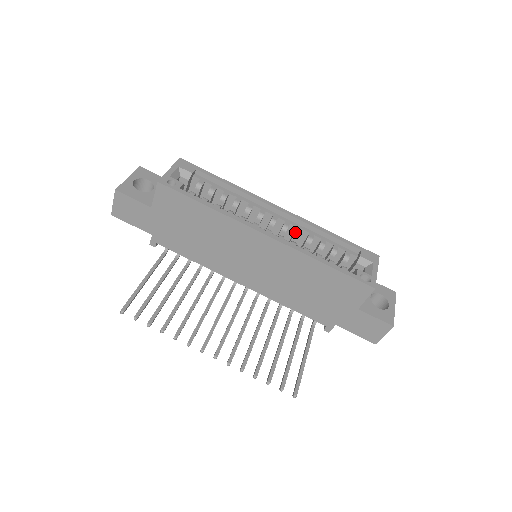
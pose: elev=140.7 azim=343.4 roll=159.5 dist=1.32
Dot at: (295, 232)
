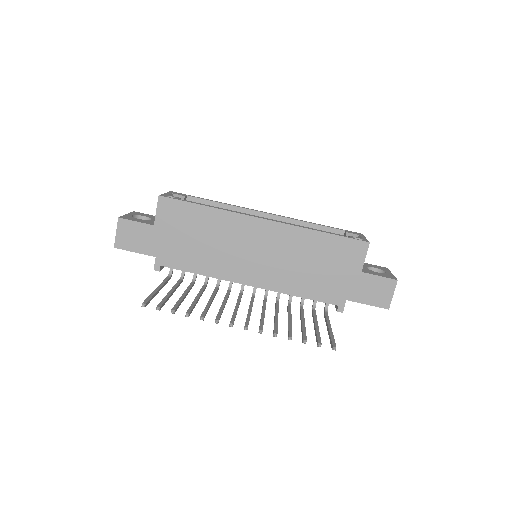
Dot at: occluded
